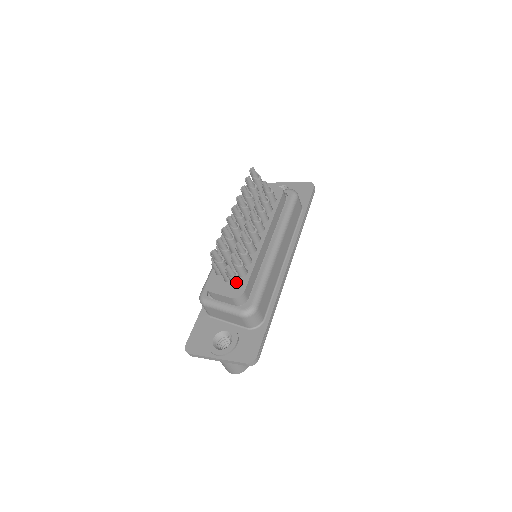
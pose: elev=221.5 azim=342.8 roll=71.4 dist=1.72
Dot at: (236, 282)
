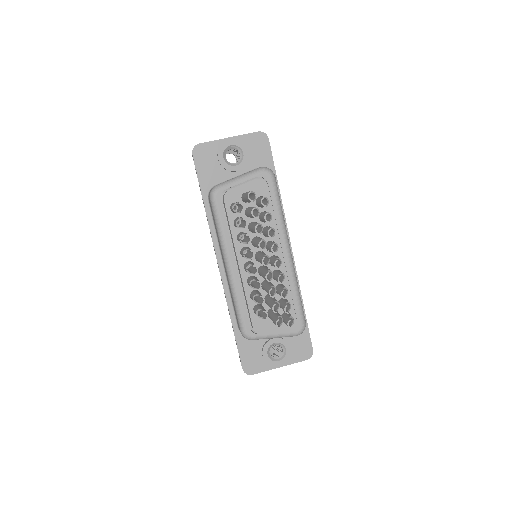
Dot at: (292, 322)
